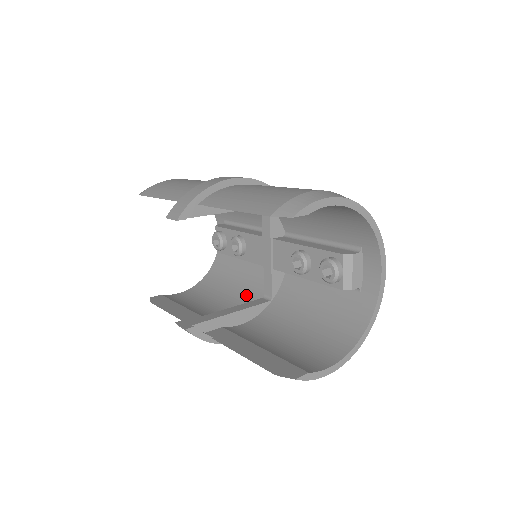
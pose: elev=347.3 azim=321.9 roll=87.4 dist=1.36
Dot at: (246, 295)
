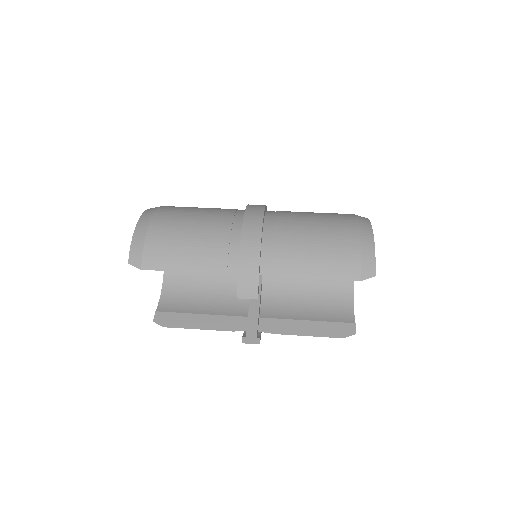
Dot at: (232, 273)
